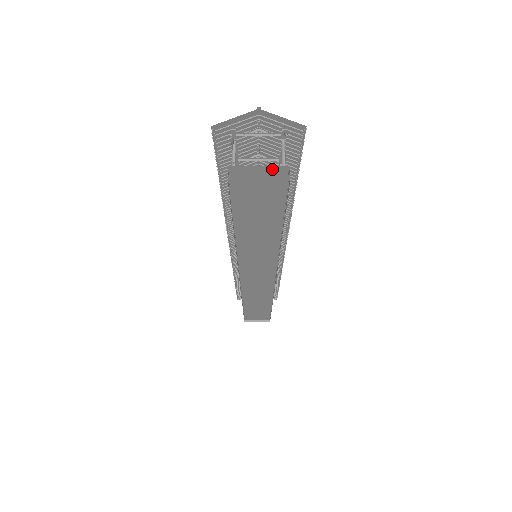
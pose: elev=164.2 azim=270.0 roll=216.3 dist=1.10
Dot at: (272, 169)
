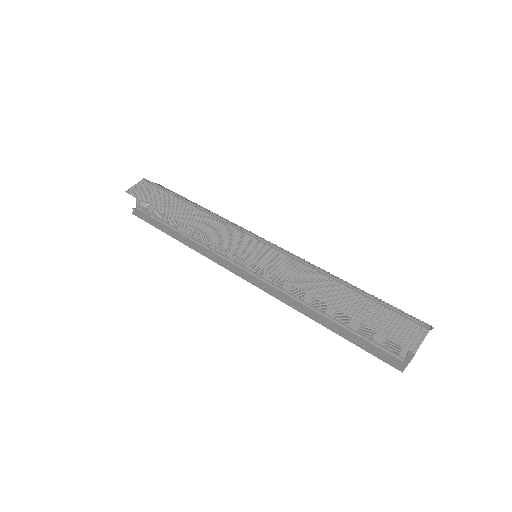
Dot at: (412, 353)
